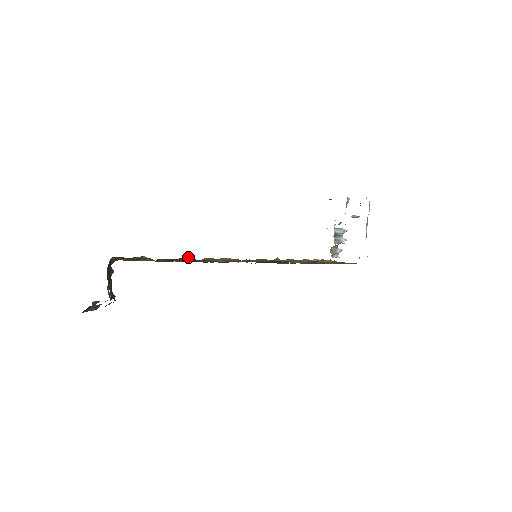
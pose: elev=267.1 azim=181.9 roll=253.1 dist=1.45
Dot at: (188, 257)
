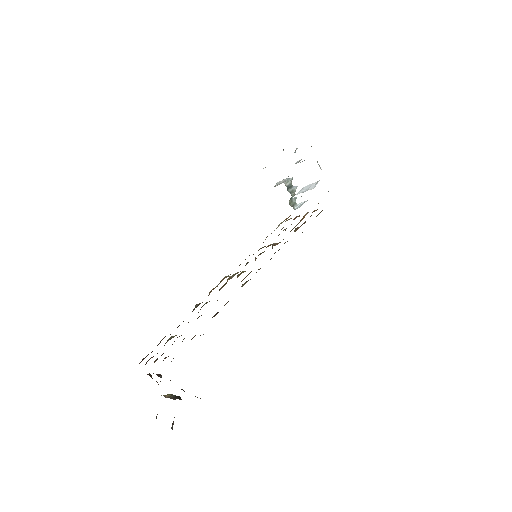
Dot at: (197, 304)
